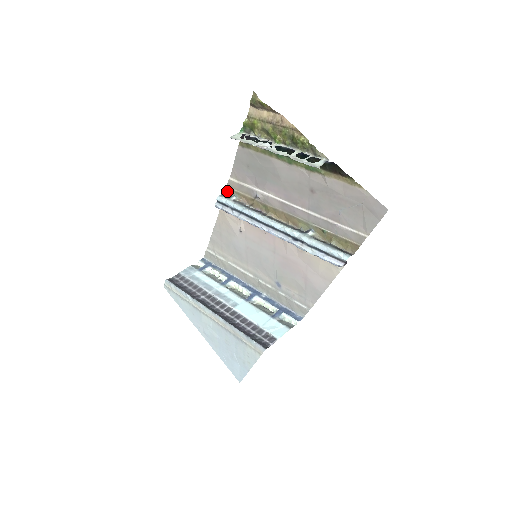
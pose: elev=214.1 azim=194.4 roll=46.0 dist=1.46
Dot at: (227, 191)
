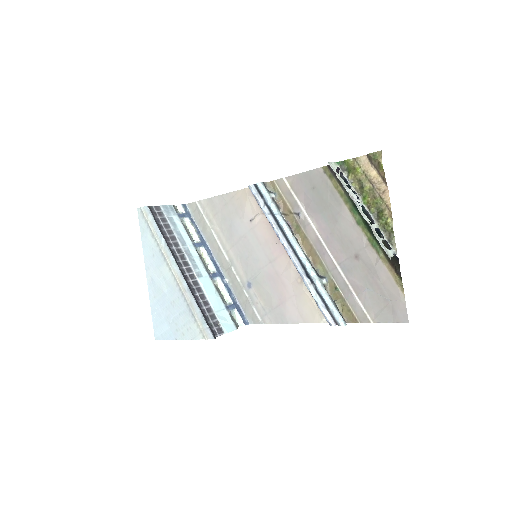
Dot at: (270, 183)
